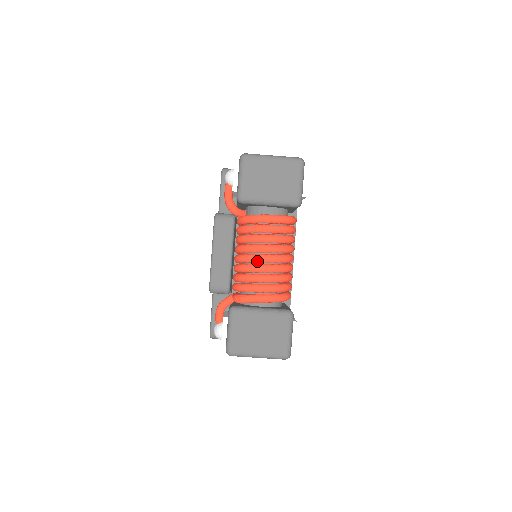
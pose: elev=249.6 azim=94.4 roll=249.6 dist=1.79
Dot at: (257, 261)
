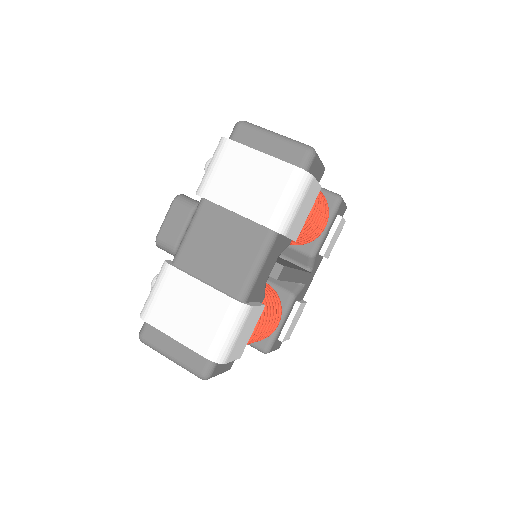
Dot at: occluded
